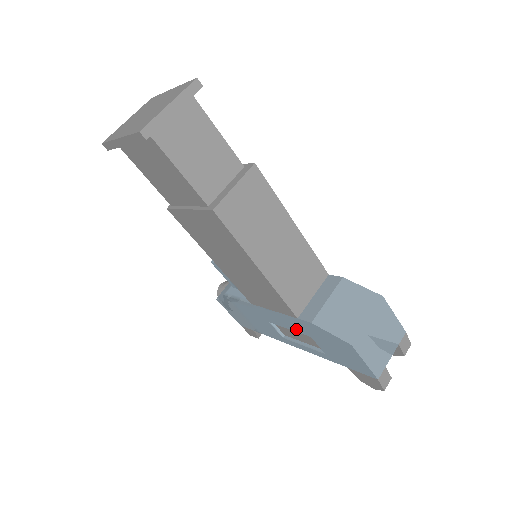
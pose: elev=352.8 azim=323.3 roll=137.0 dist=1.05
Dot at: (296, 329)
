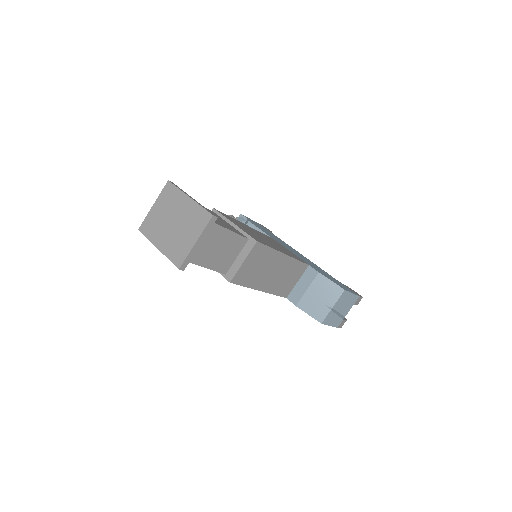
Dot at: occluded
